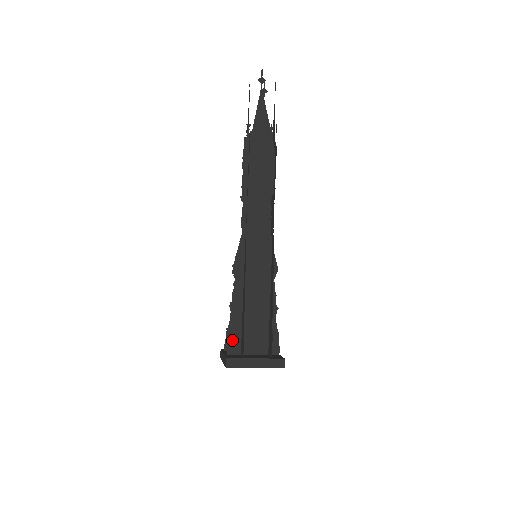
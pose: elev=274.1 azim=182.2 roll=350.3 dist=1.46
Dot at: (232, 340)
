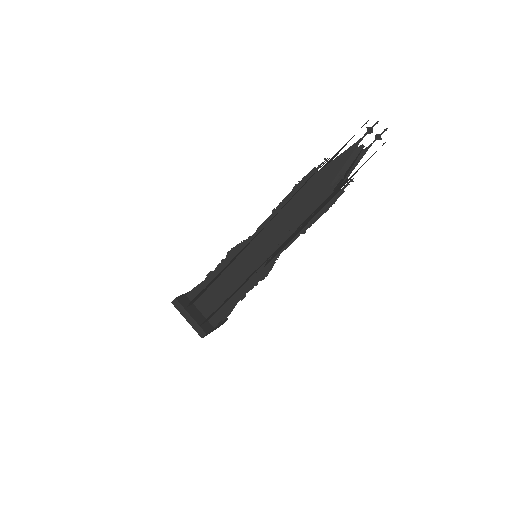
Dot at: (195, 291)
